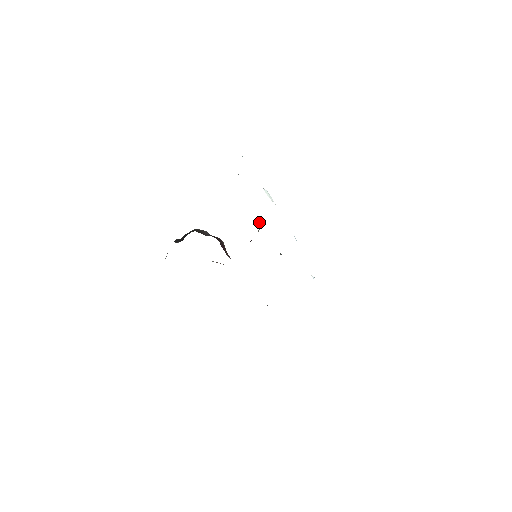
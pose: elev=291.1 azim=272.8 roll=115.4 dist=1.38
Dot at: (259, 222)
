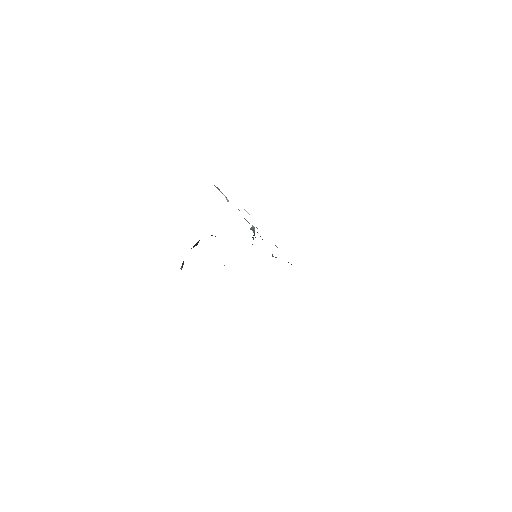
Dot at: (251, 228)
